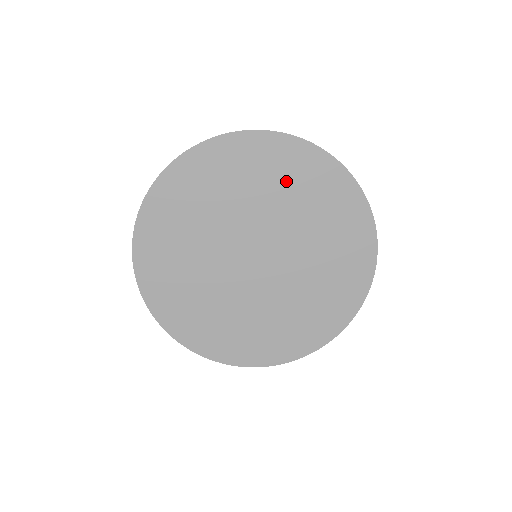
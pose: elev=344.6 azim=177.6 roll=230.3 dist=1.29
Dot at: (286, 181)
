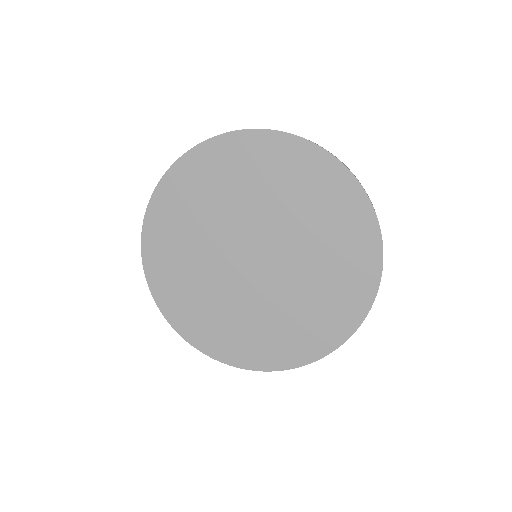
Dot at: (265, 175)
